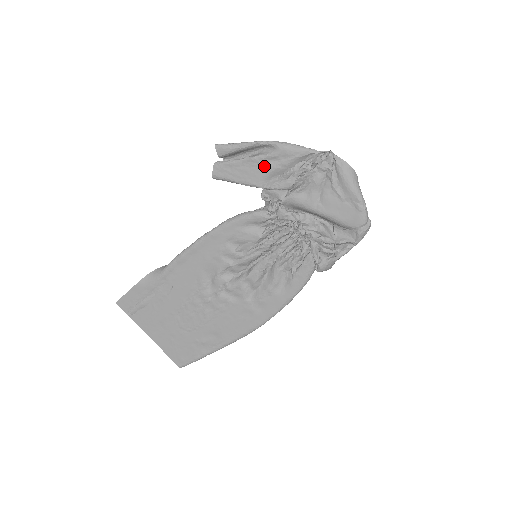
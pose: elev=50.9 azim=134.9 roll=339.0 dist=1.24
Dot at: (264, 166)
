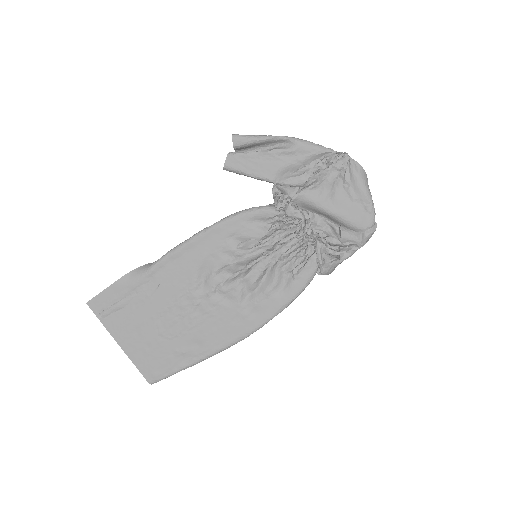
Dot at: (279, 160)
